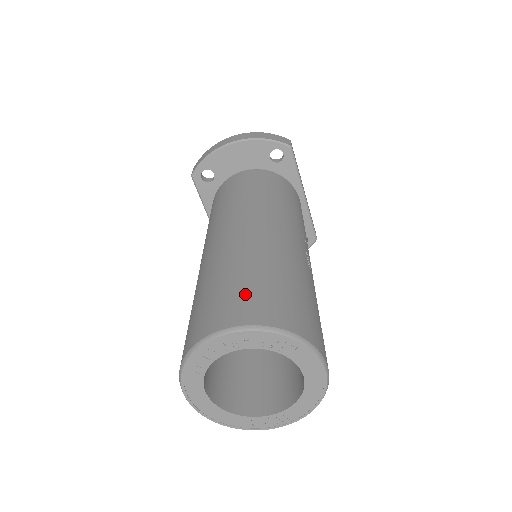
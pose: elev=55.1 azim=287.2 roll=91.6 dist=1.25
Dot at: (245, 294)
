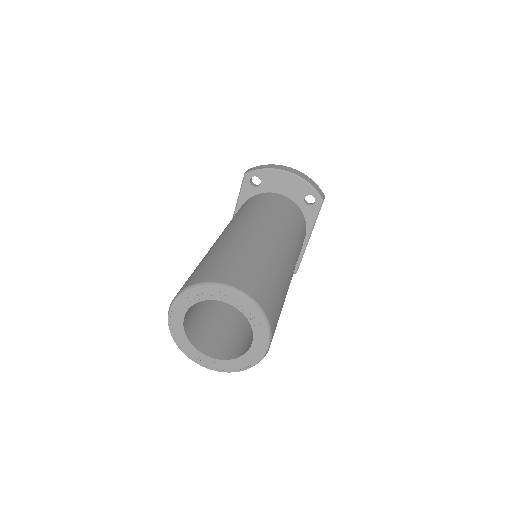
Dot at: (249, 273)
